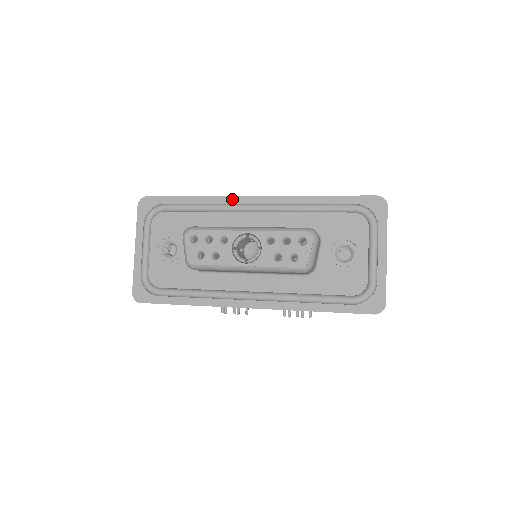
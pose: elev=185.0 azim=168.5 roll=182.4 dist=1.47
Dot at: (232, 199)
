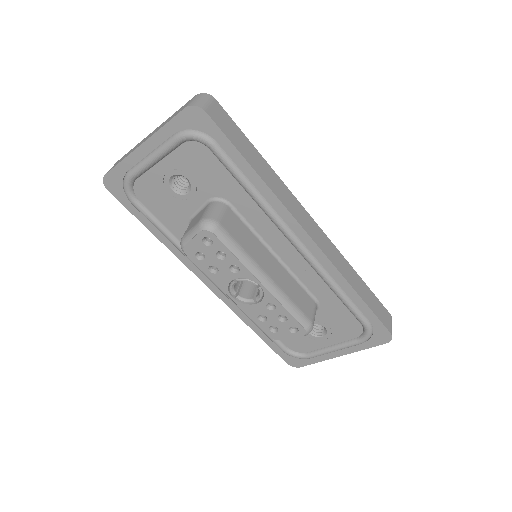
Dot at: (289, 217)
